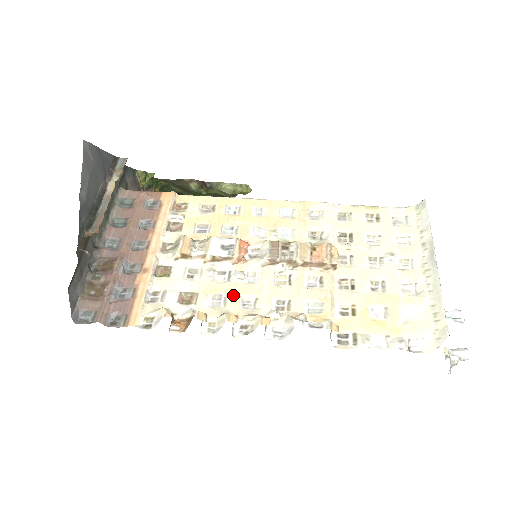
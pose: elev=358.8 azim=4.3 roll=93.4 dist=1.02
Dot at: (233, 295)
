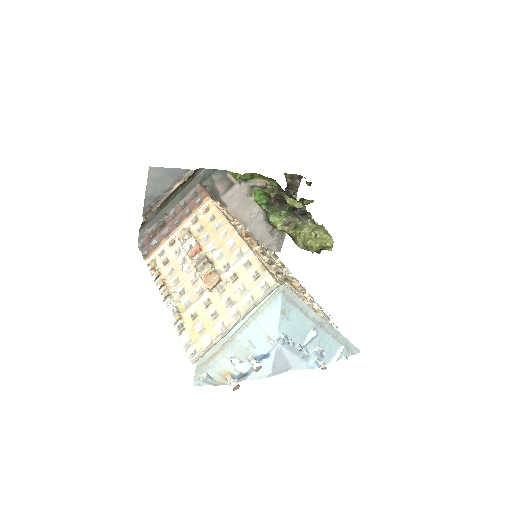
Dot at: (175, 273)
